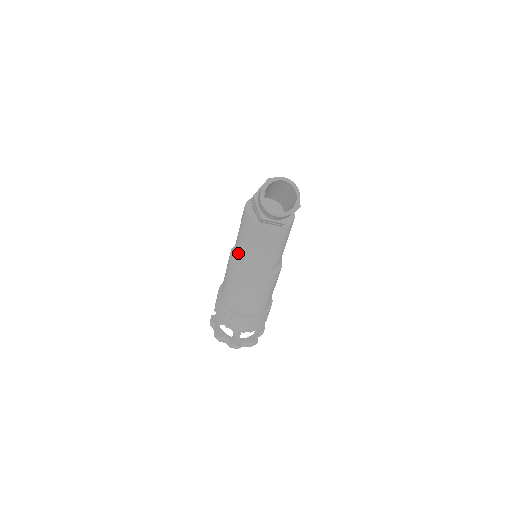
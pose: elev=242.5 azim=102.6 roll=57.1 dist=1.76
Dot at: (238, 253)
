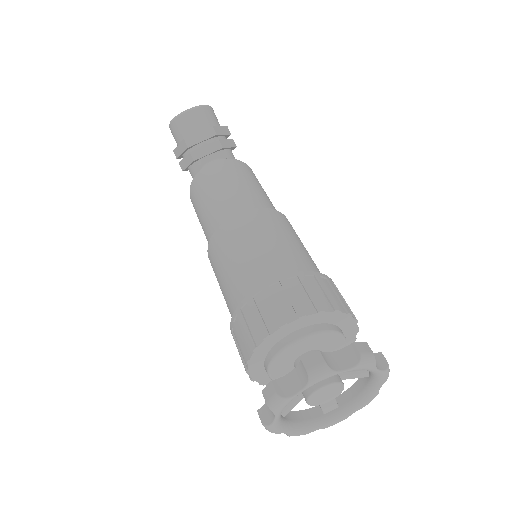
Dot at: (208, 230)
